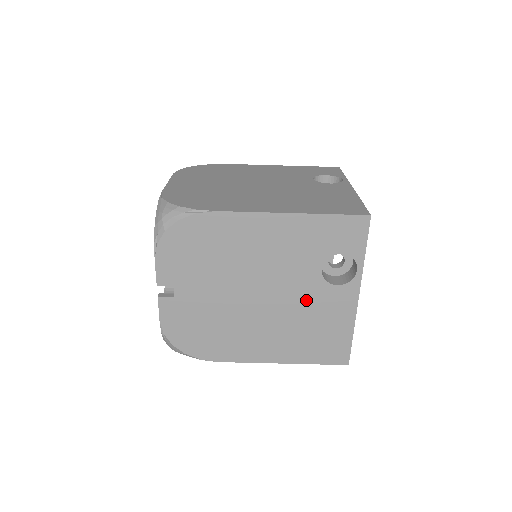
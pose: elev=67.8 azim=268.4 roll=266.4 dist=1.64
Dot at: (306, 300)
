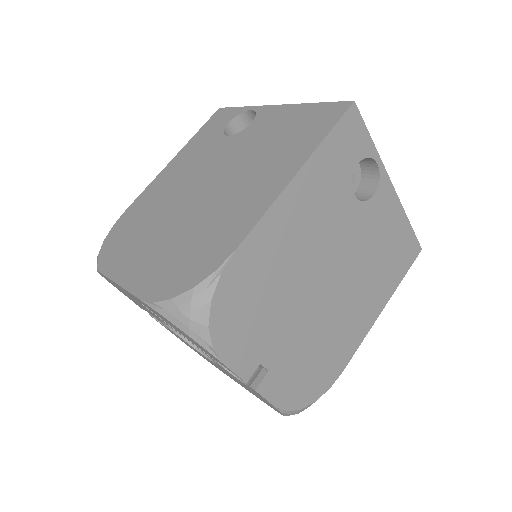
Dot at: (362, 237)
